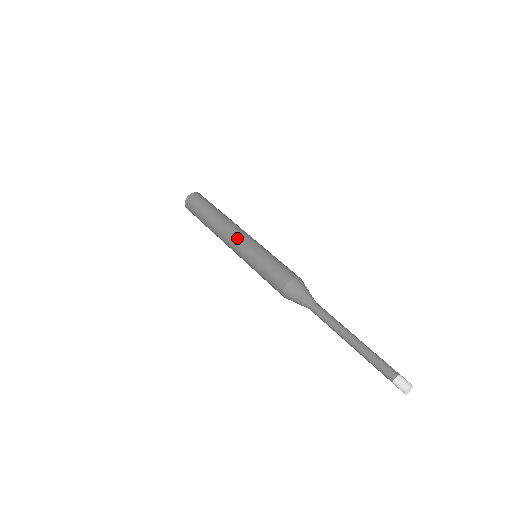
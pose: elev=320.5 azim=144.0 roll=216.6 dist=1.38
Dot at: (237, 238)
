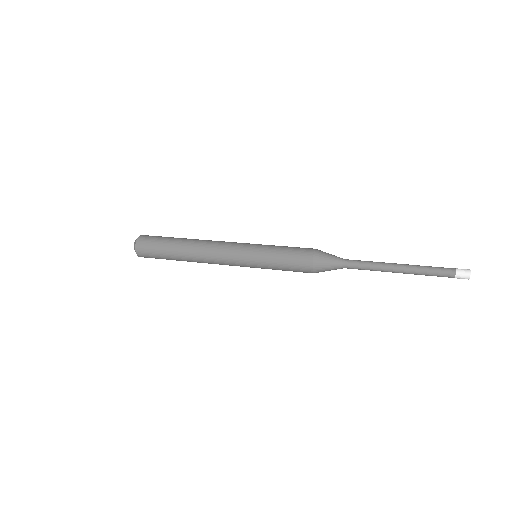
Dot at: (233, 242)
